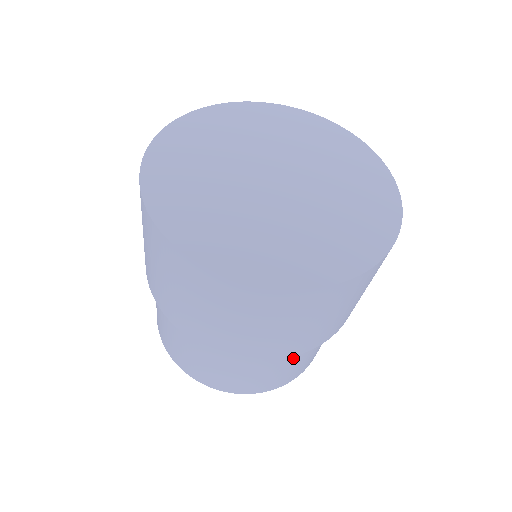
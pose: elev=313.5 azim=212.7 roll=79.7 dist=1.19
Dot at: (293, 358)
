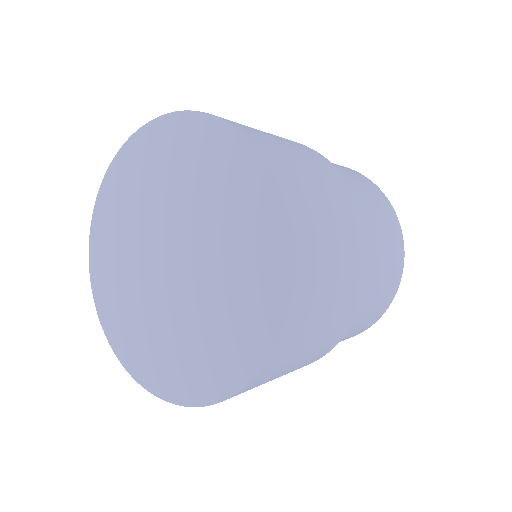
Dot at: (357, 317)
